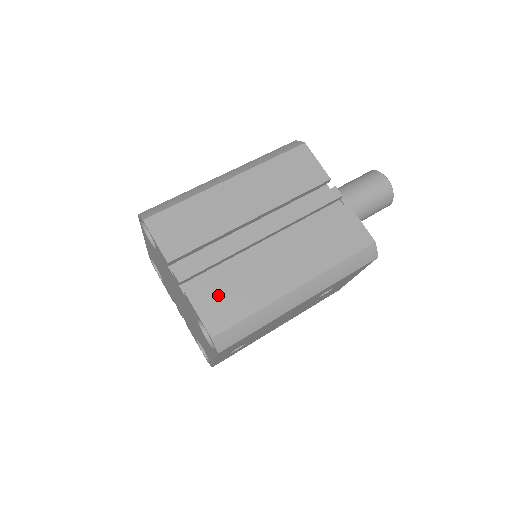
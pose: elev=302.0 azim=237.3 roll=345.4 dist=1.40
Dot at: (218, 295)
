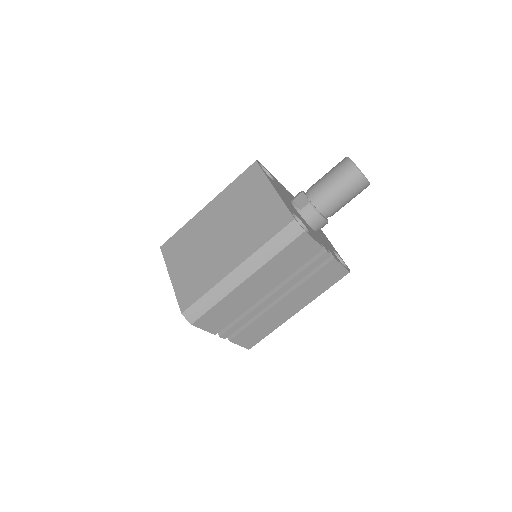
Dot at: (250, 335)
